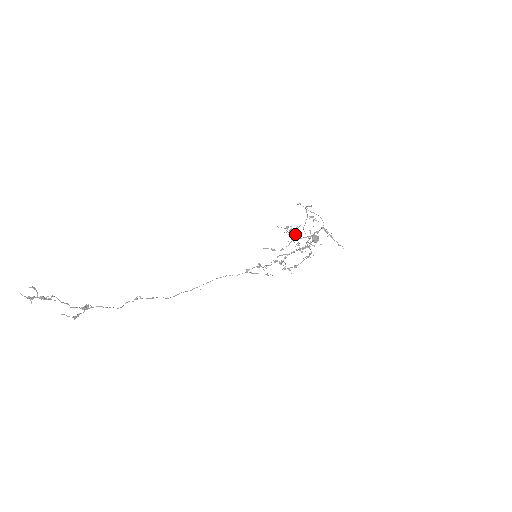
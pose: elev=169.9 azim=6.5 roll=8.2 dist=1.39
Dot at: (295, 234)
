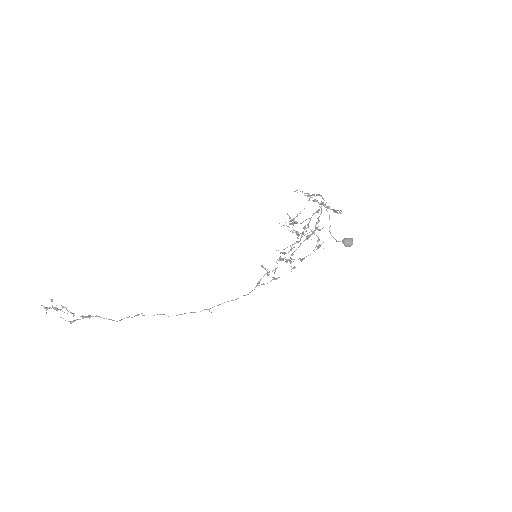
Dot at: (295, 221)
